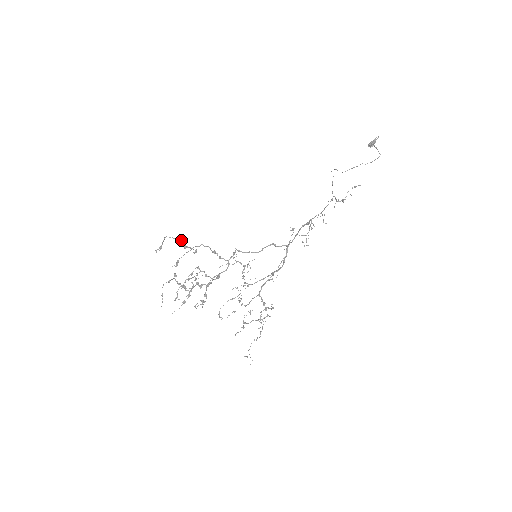
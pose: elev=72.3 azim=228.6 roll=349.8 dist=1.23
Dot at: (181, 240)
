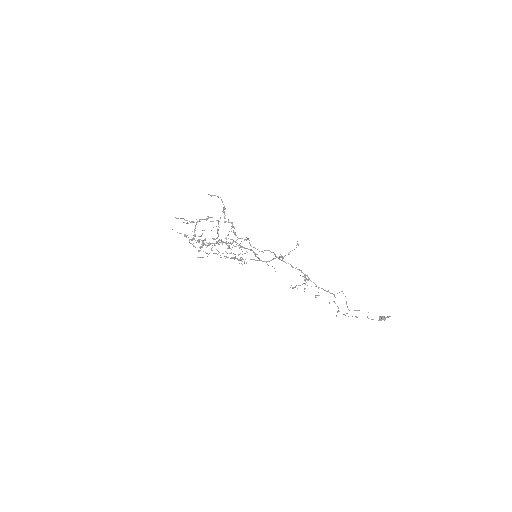
Dot at: (225, 208)
